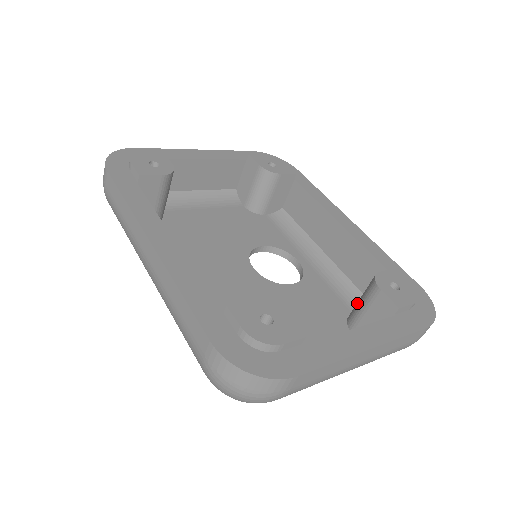
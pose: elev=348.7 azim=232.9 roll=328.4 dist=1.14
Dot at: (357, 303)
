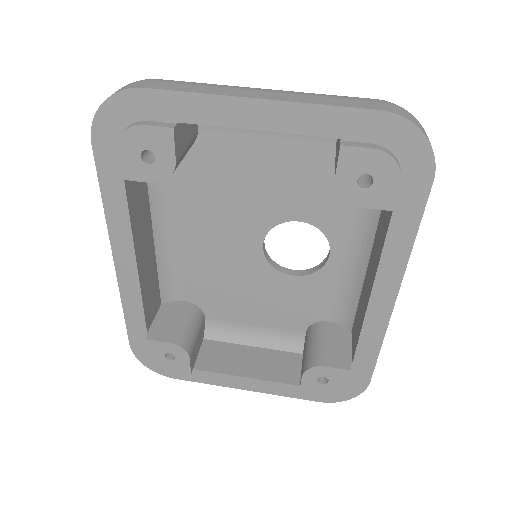
Dot at: (314, 339)
